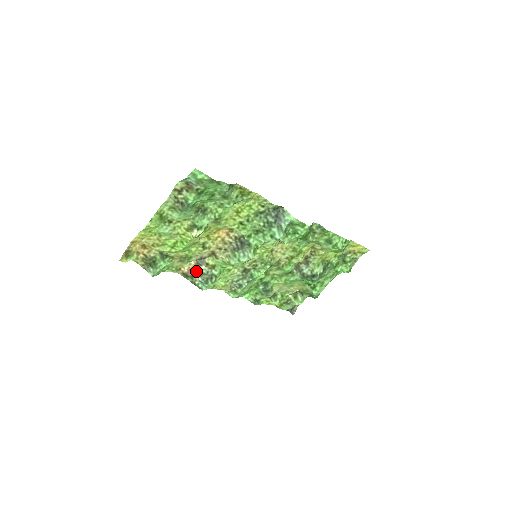
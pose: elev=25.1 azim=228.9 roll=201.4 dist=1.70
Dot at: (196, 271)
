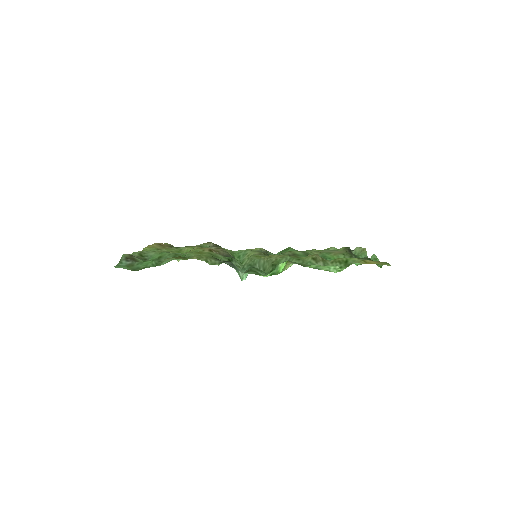
Dot at: occluded
